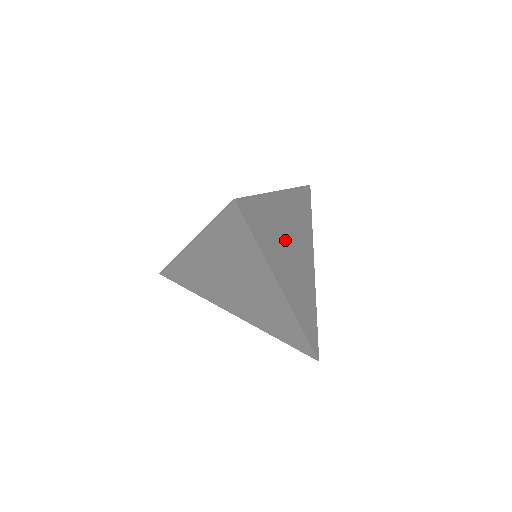
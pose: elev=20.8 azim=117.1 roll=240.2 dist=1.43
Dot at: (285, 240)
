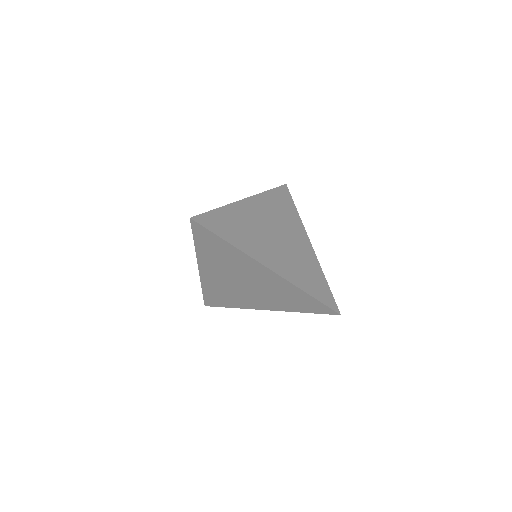
Dot at: (262, 232)
